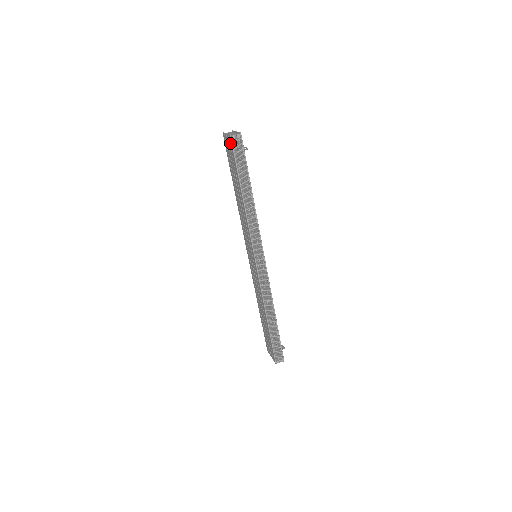
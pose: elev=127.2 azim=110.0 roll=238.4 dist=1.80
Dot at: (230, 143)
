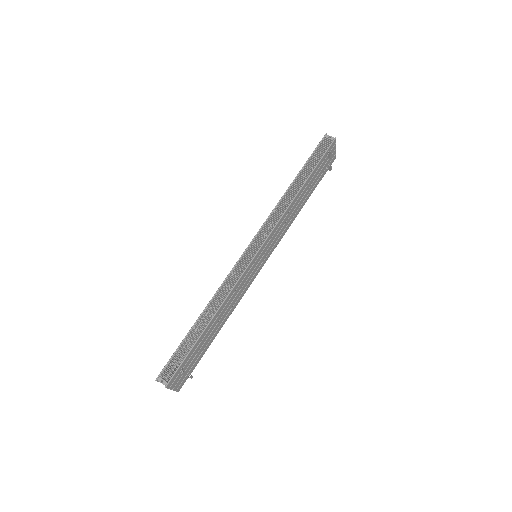
Dot at: occluded
